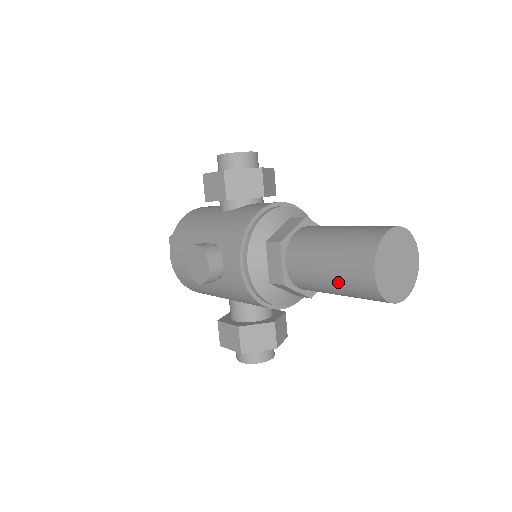
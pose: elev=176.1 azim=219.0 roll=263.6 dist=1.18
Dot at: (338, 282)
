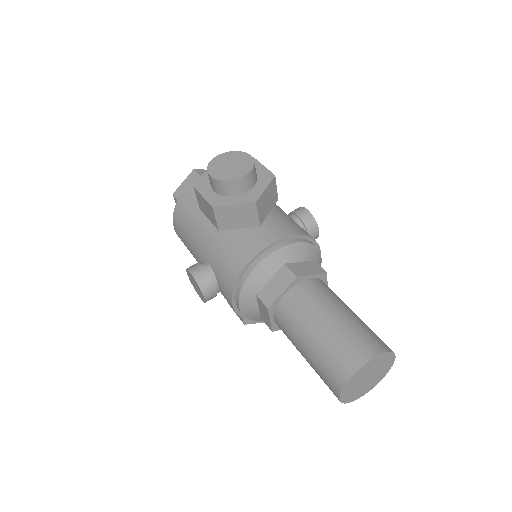
Dot at: occluded
